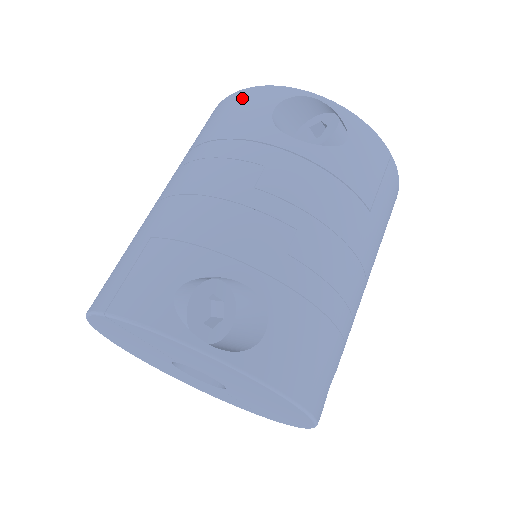
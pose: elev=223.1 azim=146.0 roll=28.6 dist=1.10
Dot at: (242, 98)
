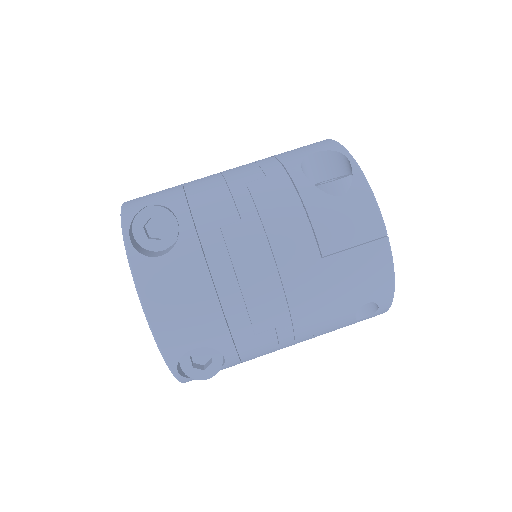
Dot at: (316, 142)
